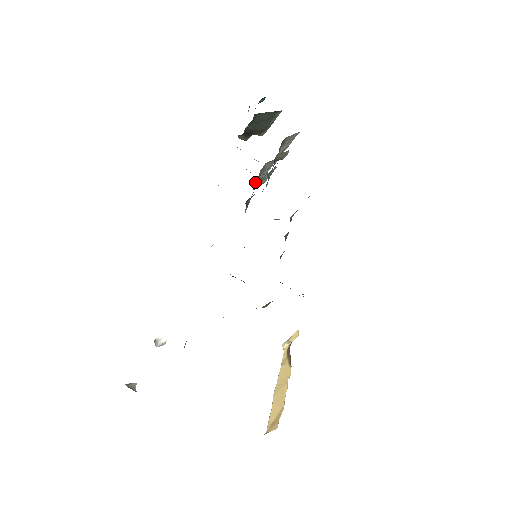
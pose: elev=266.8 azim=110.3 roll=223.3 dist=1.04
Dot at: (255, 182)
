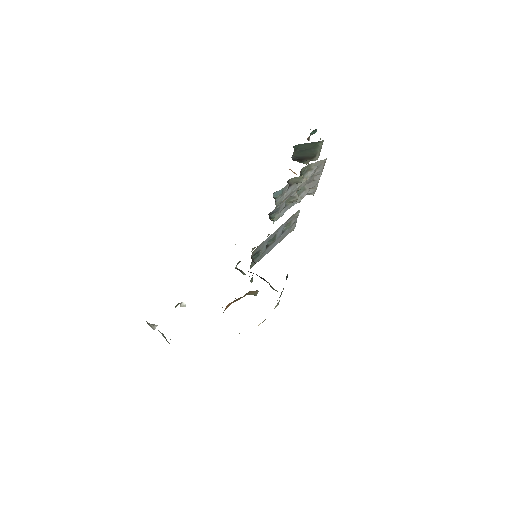
Dot at: occluded
